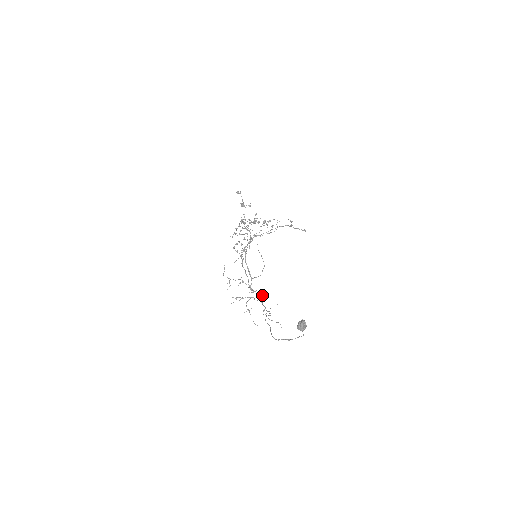
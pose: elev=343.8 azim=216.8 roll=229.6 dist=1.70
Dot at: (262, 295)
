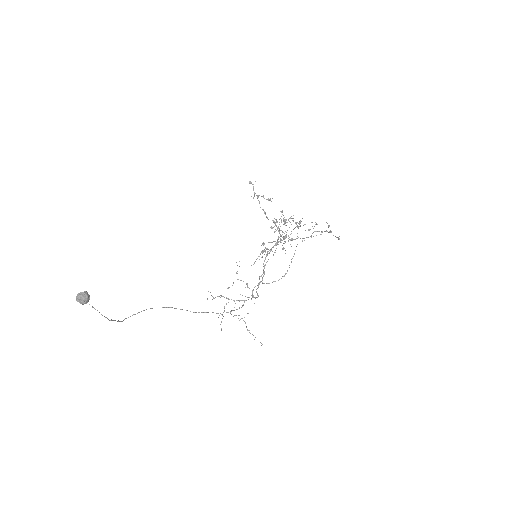
Dot at: (245, 300)
